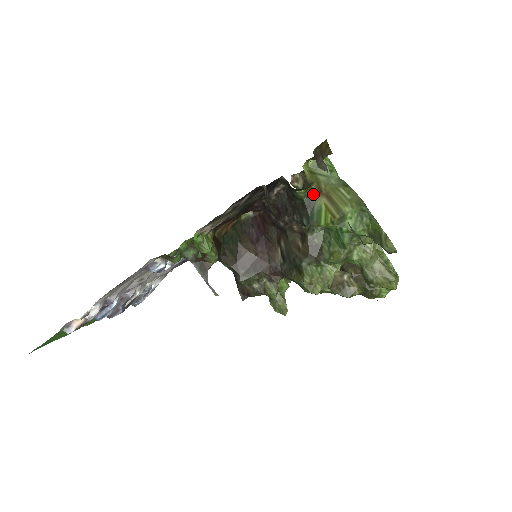
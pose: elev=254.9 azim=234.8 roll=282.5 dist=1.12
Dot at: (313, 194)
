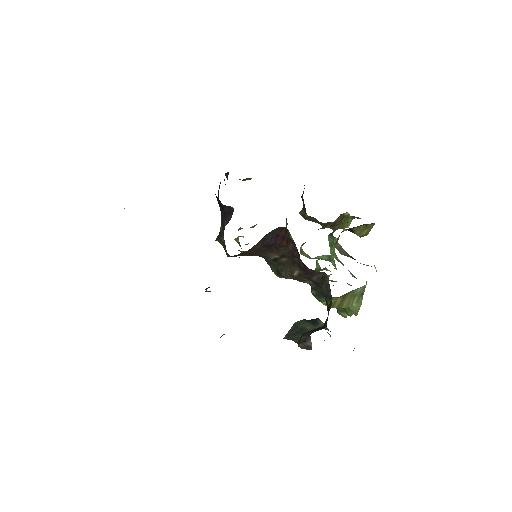
Dot at: occluded
